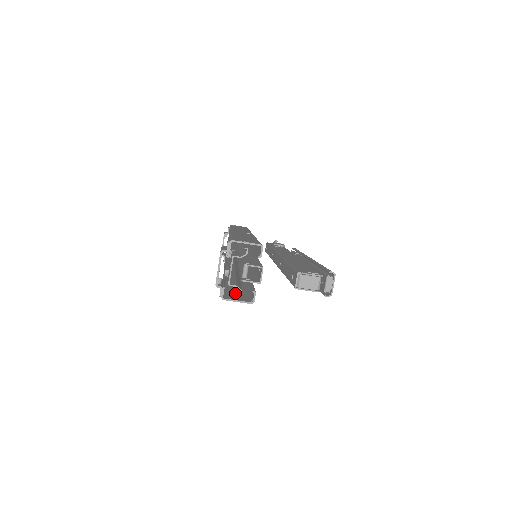
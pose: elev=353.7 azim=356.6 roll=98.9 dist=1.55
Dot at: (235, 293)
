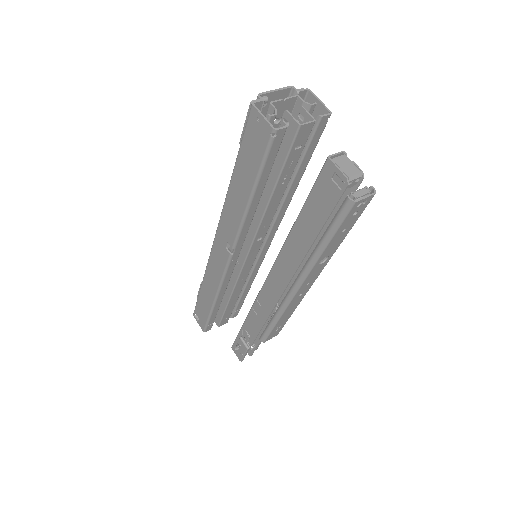
Dot at: (252, 147)
